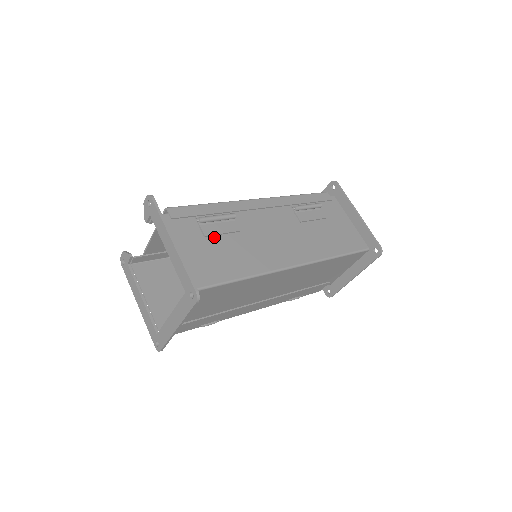
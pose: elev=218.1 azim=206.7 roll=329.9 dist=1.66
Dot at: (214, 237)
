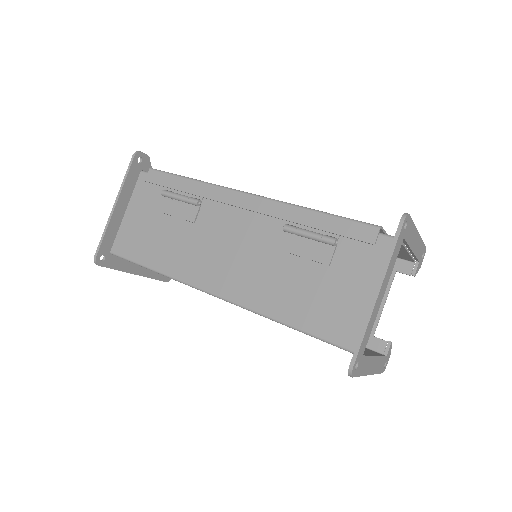
Dot at: (167, 216)
